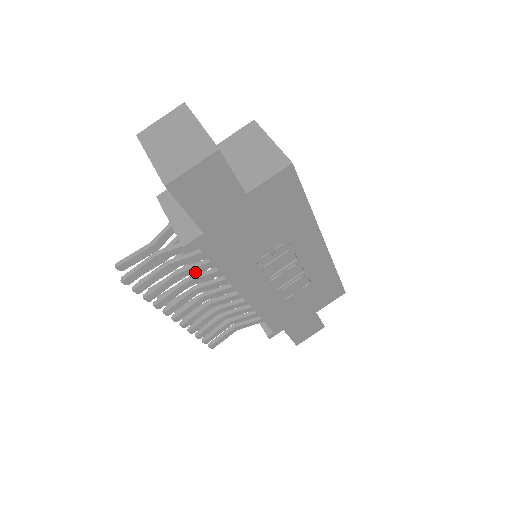
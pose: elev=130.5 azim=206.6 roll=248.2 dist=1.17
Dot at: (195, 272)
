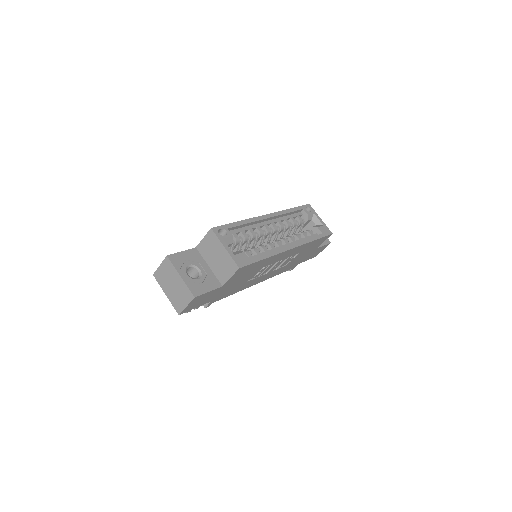
Dot at: occluded
